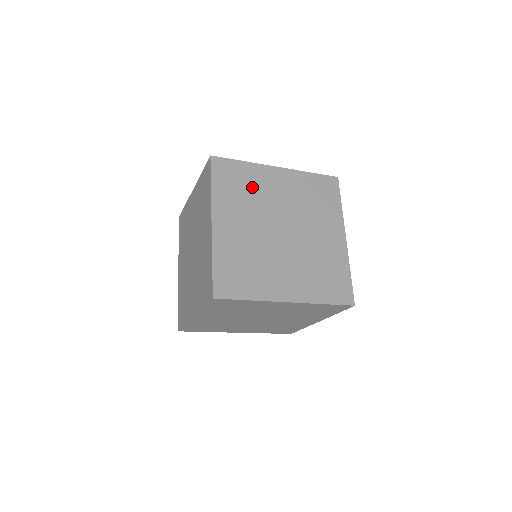
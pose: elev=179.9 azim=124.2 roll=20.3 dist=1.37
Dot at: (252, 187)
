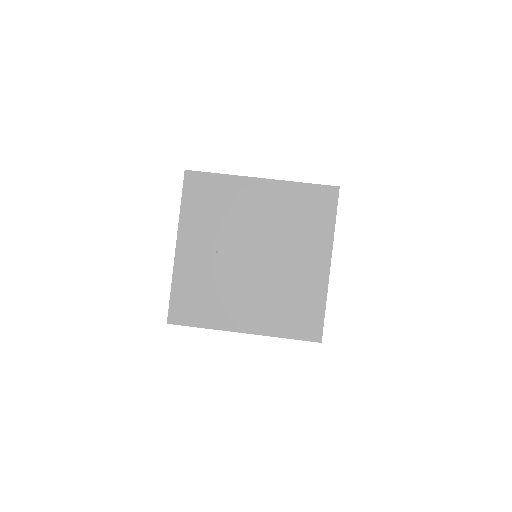
Dot at: (226, 205)
